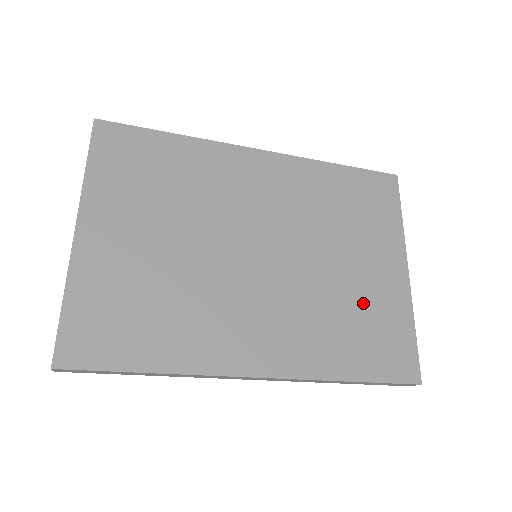
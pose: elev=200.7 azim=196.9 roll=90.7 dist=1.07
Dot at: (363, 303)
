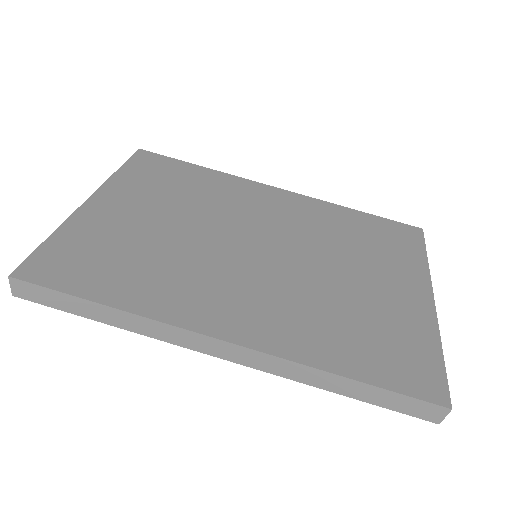
Dot at: (372, 311)
